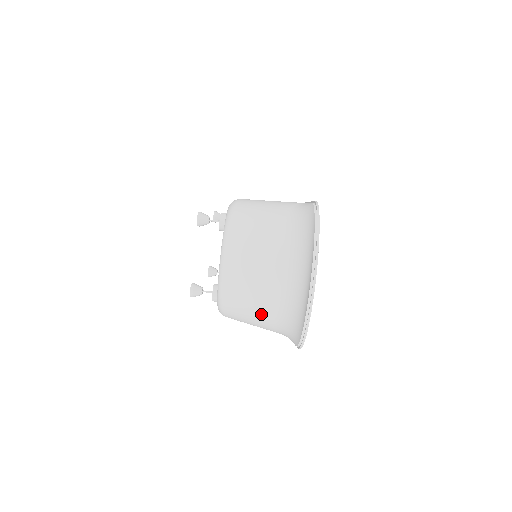
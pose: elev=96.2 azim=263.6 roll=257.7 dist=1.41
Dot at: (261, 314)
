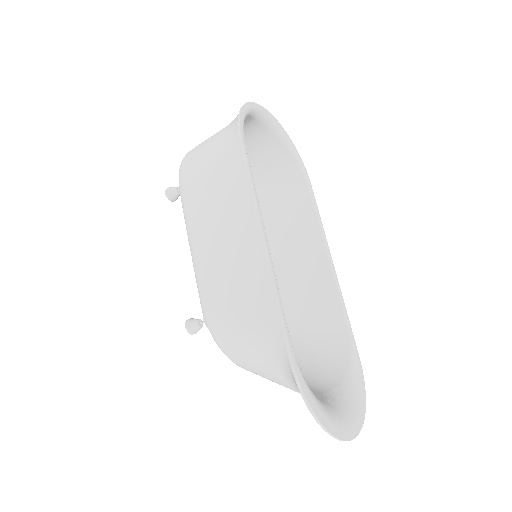
Dot at: (314, 371)
